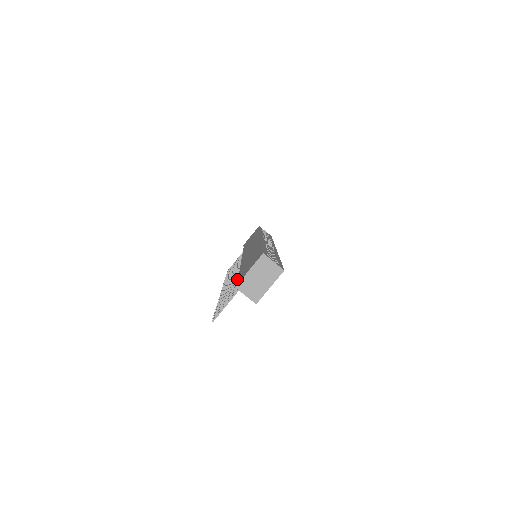
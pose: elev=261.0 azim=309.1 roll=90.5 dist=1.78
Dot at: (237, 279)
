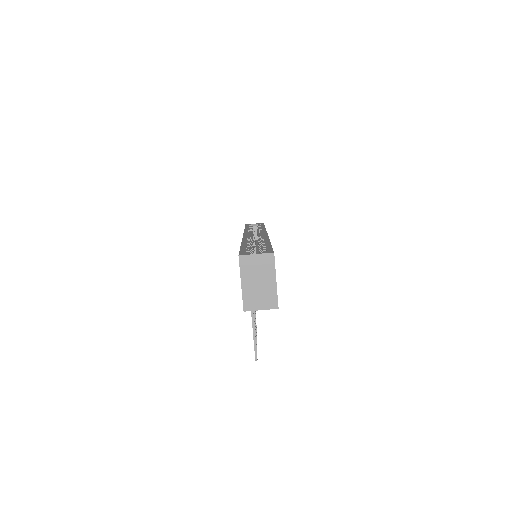
Dot at: occluded
